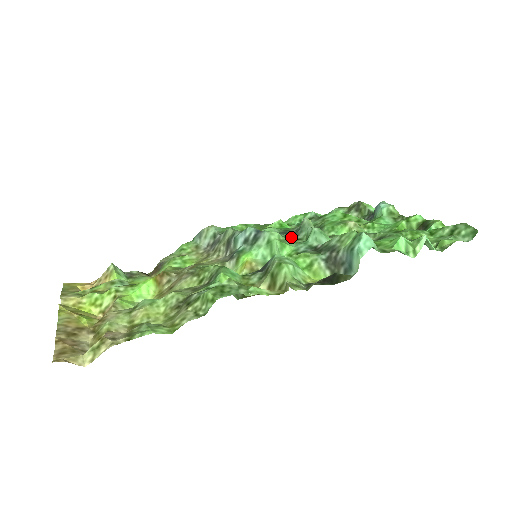
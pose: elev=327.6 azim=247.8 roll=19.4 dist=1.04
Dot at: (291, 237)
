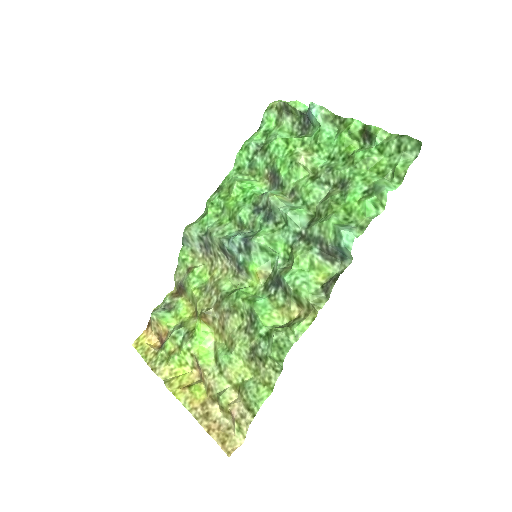
Dot at: (270, 222)
